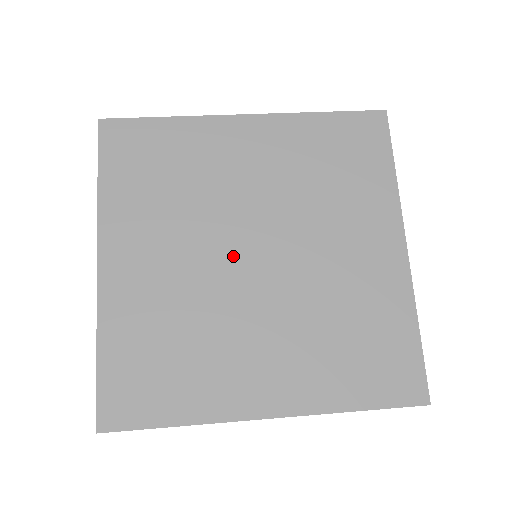
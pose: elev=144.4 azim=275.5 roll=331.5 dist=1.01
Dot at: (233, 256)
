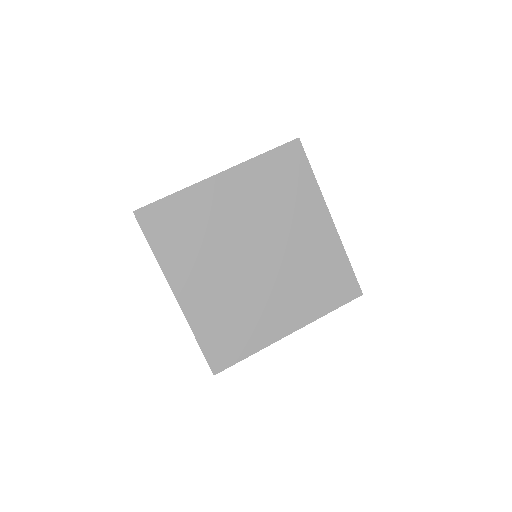
Dot at: (245, 262)
